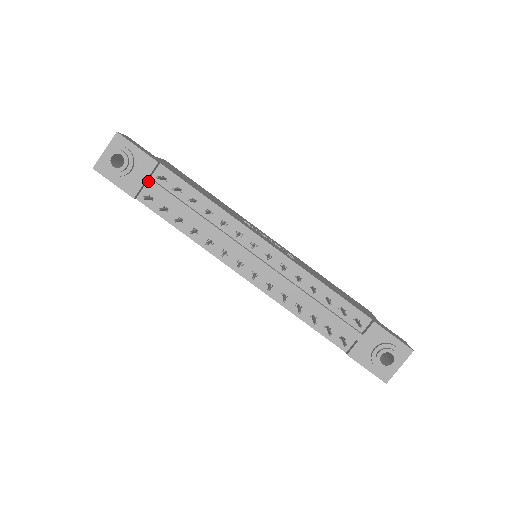
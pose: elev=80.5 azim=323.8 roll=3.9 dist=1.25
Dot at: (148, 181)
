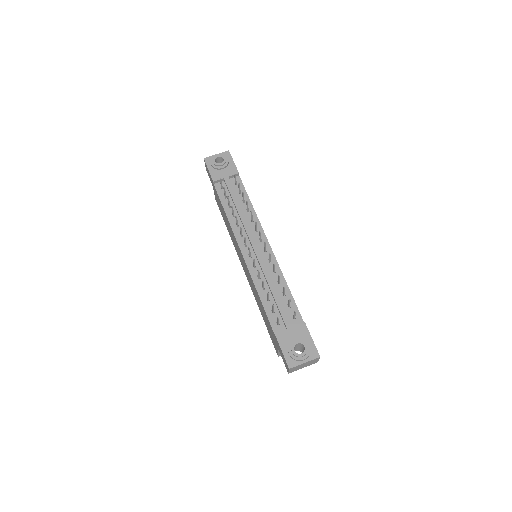
Dot at: (227, 178)
